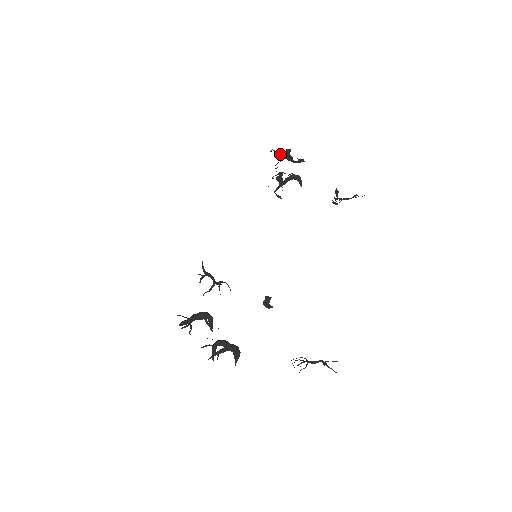
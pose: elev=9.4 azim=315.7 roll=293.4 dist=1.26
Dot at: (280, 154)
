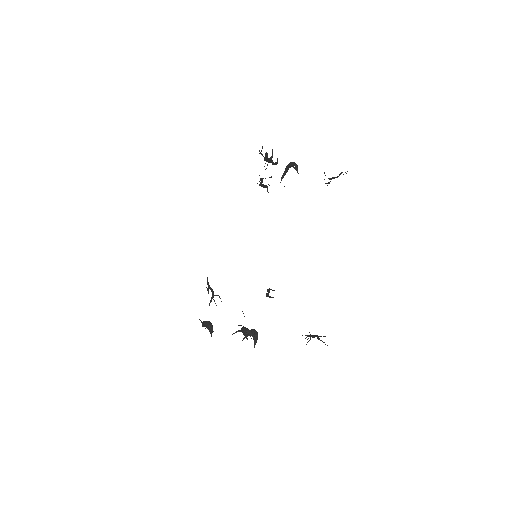
Dot at: occluded
